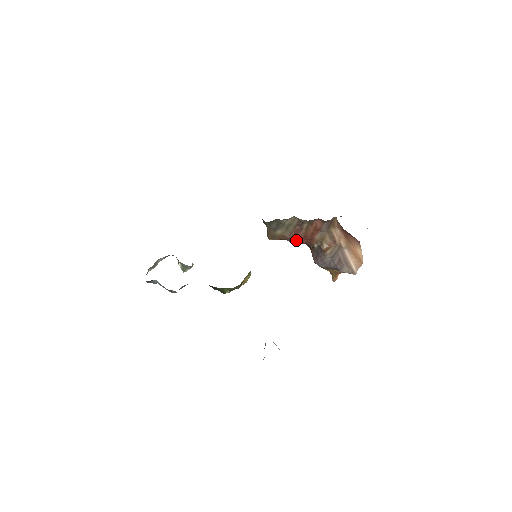
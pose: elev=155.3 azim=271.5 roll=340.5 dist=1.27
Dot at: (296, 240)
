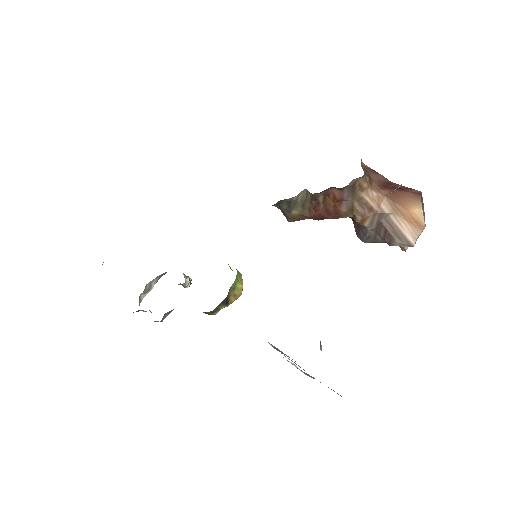
Dot at: (320, 217)
